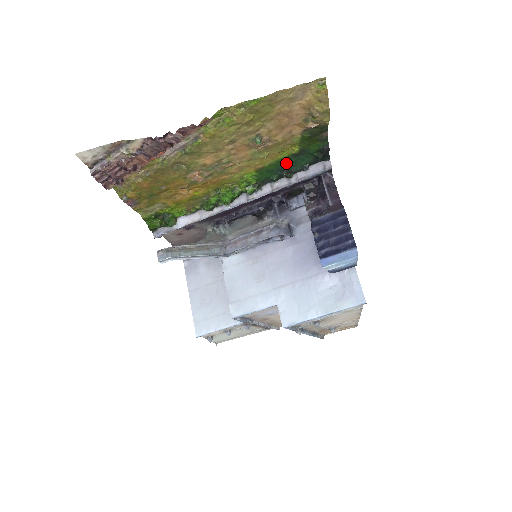
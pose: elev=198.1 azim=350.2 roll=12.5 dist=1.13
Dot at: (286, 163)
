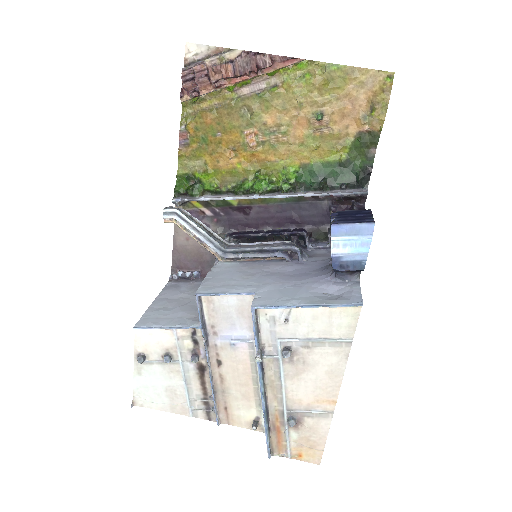
Dot at: (329, 171)
